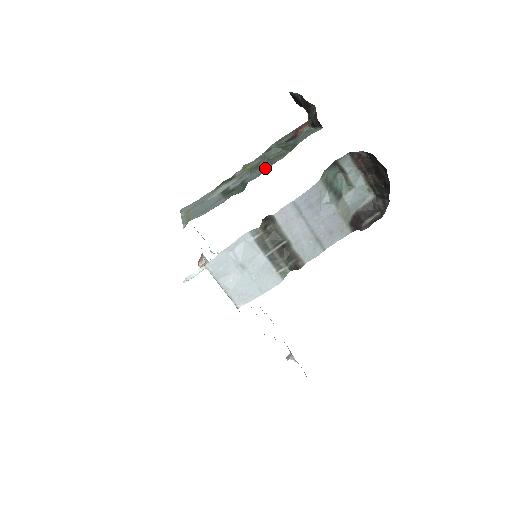
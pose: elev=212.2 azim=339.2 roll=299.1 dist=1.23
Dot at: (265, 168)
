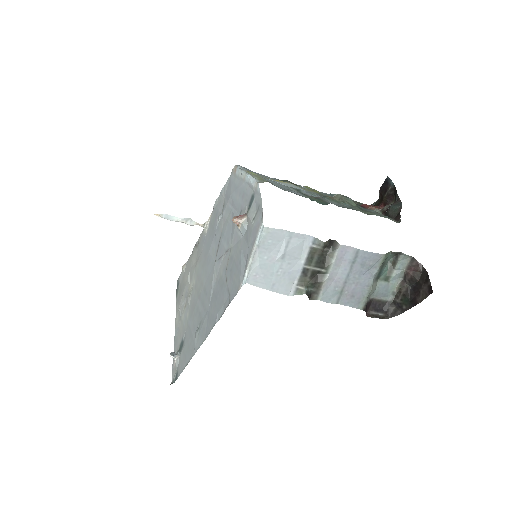
Dot at: (346, 206)
